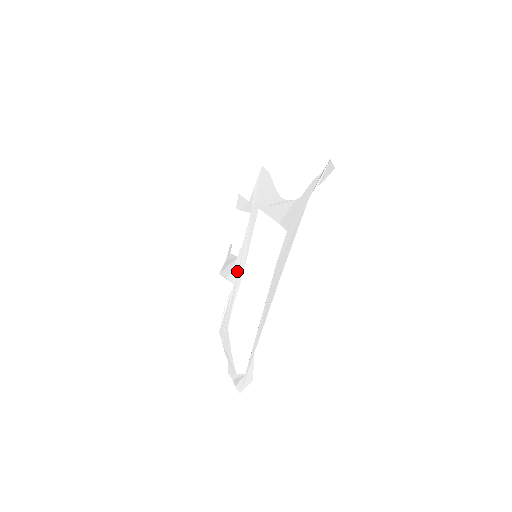
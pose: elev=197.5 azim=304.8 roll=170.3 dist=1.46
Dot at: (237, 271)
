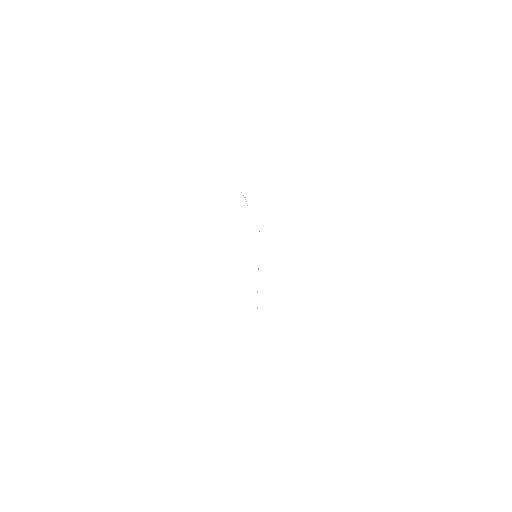
Dot at: occluded
